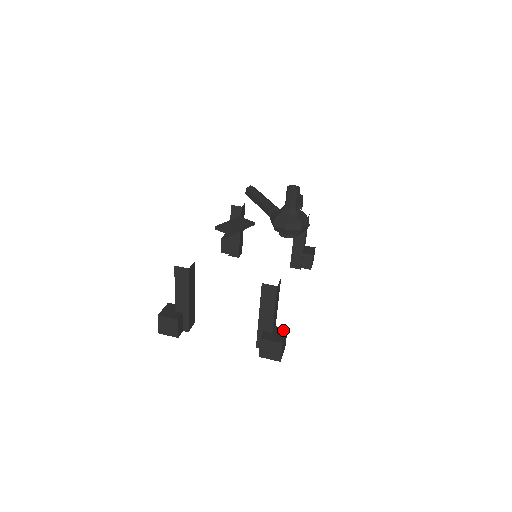
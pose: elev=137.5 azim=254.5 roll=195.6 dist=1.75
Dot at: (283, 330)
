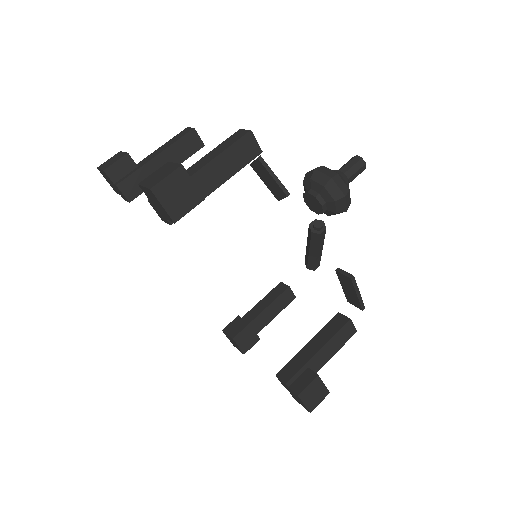
Dot at: (199, 192)
